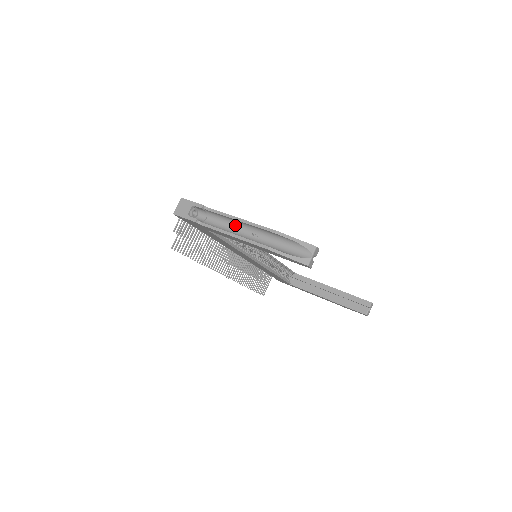
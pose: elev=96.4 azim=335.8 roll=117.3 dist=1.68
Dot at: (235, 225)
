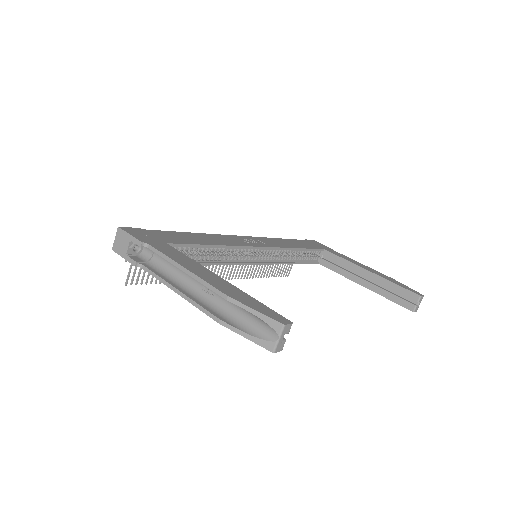
Dot at: occluded
